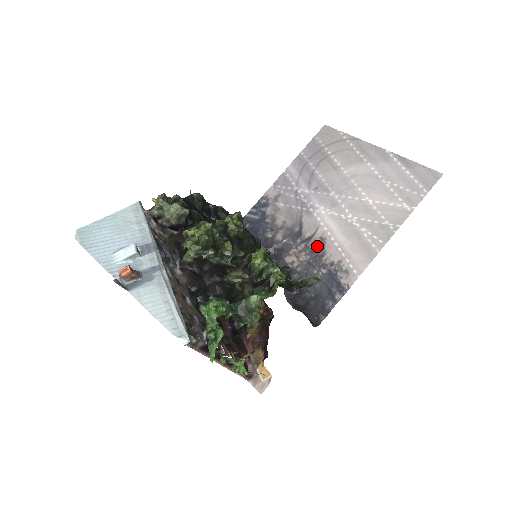
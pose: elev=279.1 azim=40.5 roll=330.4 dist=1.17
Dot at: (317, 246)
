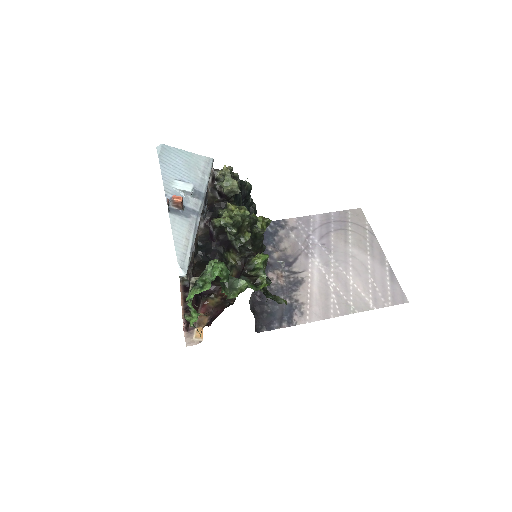
Dot at: (296, 282)
